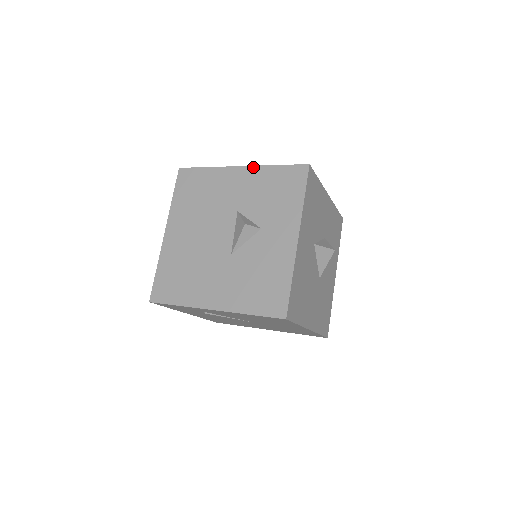
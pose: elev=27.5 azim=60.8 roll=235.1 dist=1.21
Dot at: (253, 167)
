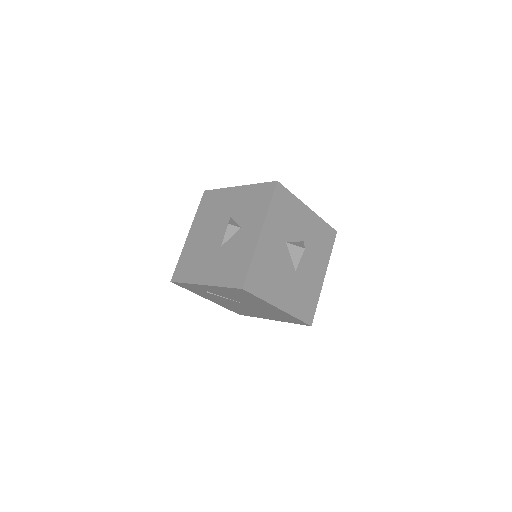
Dot at: (245, 186)
